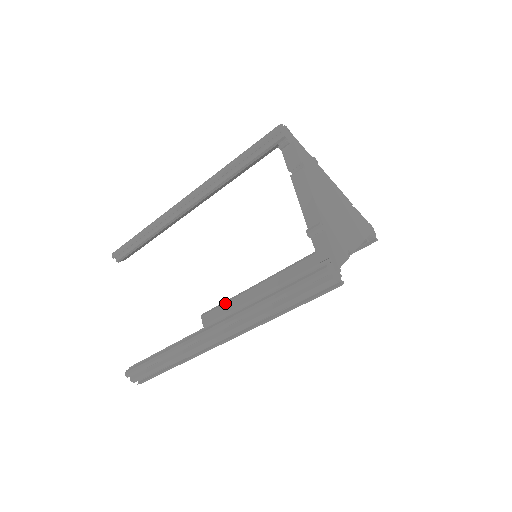
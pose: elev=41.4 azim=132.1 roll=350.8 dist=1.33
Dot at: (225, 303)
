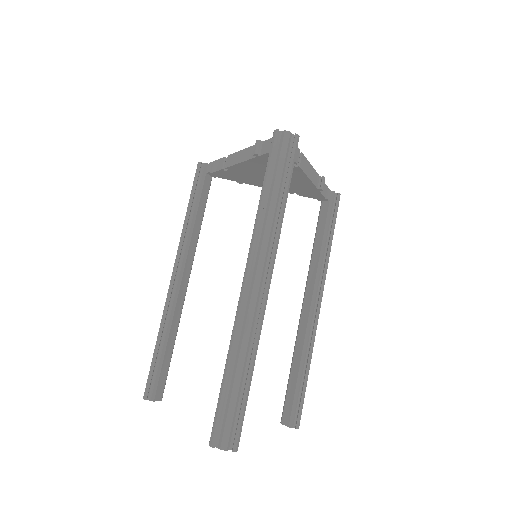
Dot at: (289, 379)
